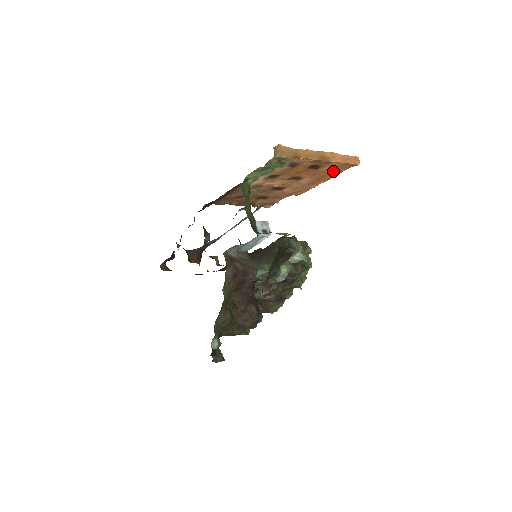
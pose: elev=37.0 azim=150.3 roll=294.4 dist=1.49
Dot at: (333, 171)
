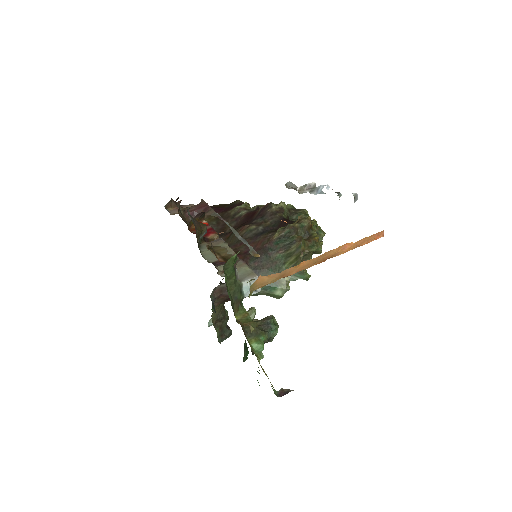
Dot at: occluded
